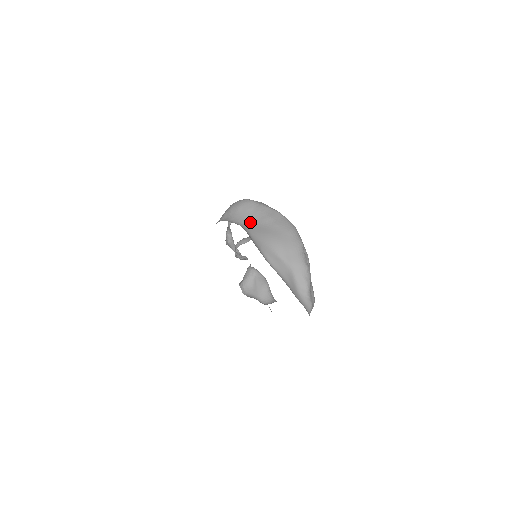
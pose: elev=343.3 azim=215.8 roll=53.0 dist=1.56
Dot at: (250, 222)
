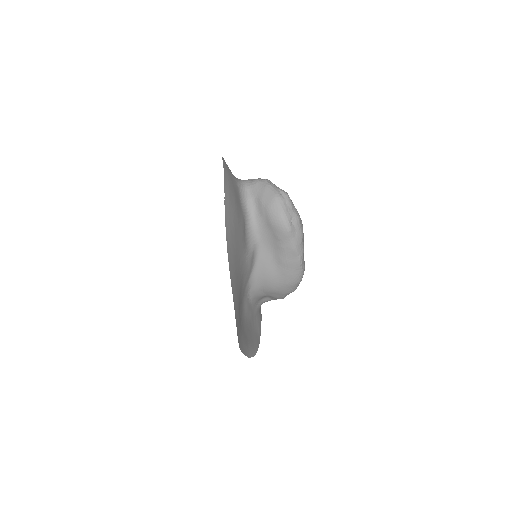
Dot at: (269, 247)
